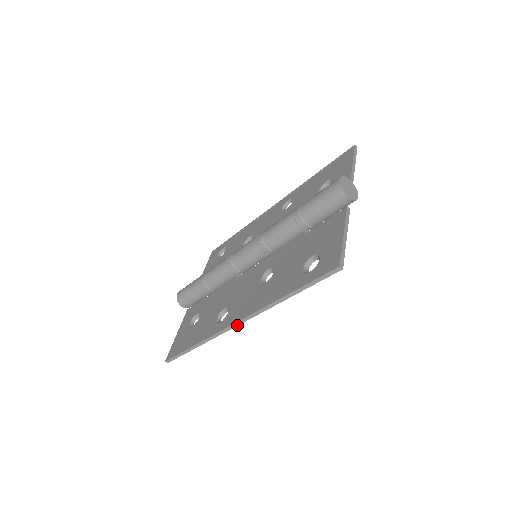
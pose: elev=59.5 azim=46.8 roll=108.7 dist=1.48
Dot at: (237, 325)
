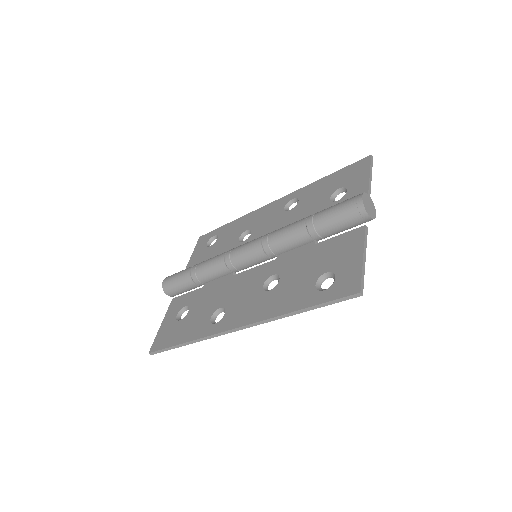
Dot at: (236, 330)
